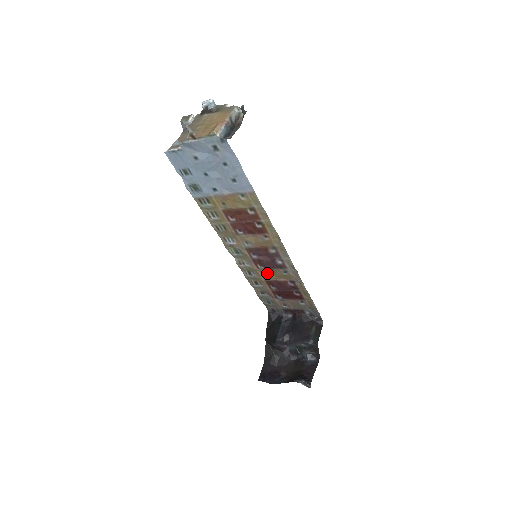
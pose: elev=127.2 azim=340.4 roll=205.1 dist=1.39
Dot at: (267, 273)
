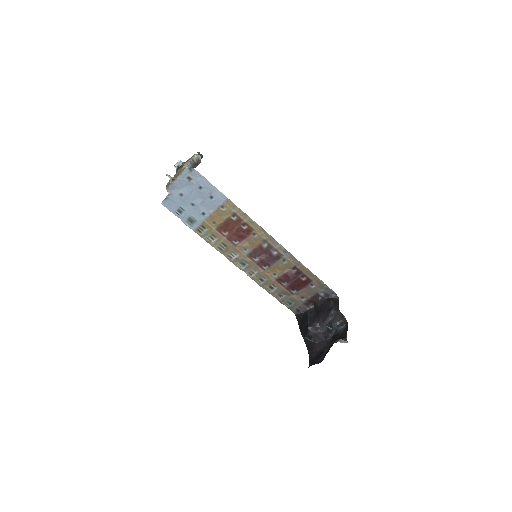
Dot at: (273, 271)
